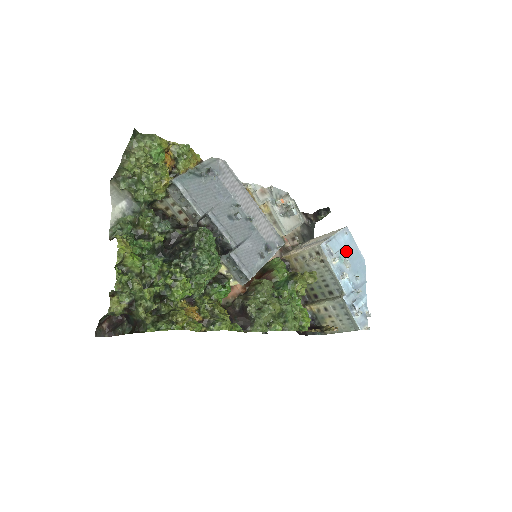
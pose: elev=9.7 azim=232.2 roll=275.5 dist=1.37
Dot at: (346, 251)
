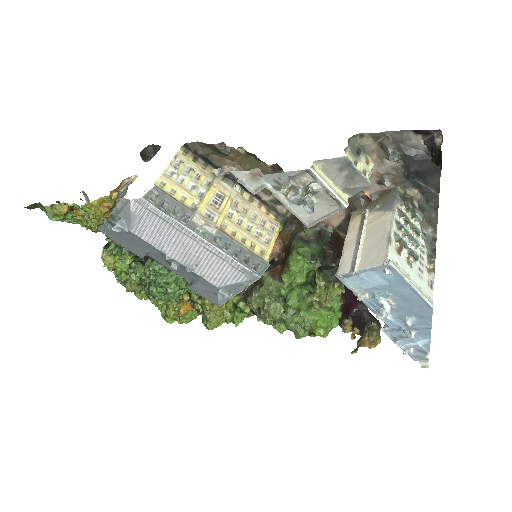
Dot at: (388, 289)
